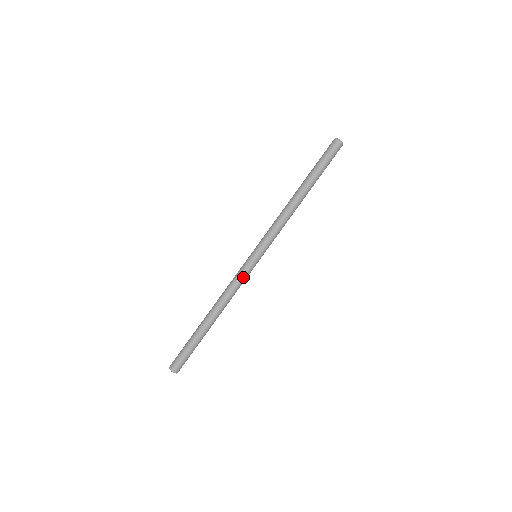
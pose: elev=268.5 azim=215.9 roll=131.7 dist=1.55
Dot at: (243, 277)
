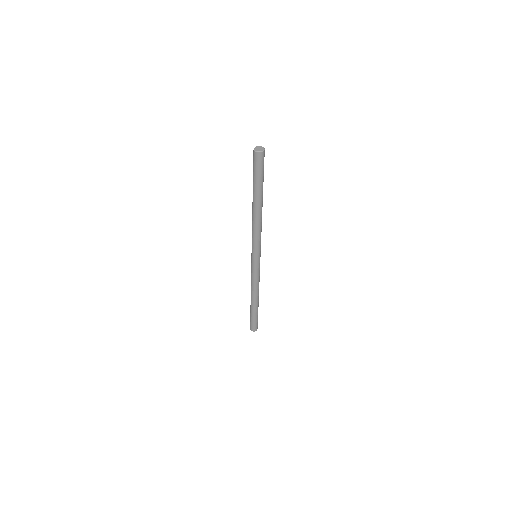
Dot at: (259, 272)
